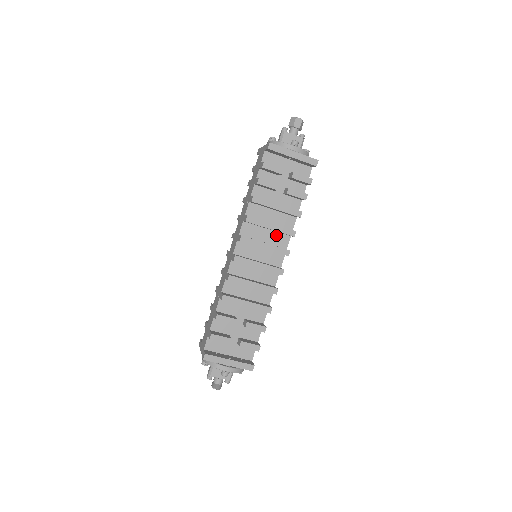
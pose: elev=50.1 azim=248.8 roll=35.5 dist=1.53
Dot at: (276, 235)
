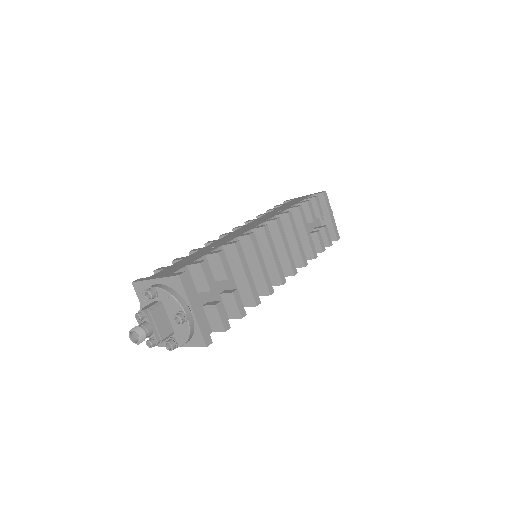
Dot at: occluded
